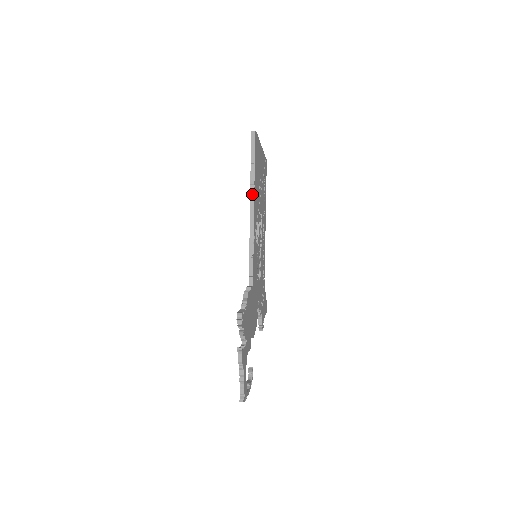
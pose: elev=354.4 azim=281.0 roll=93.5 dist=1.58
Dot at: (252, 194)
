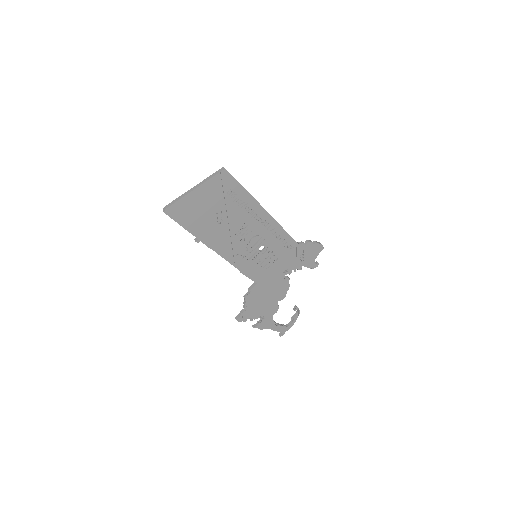
Dot at: occluded
